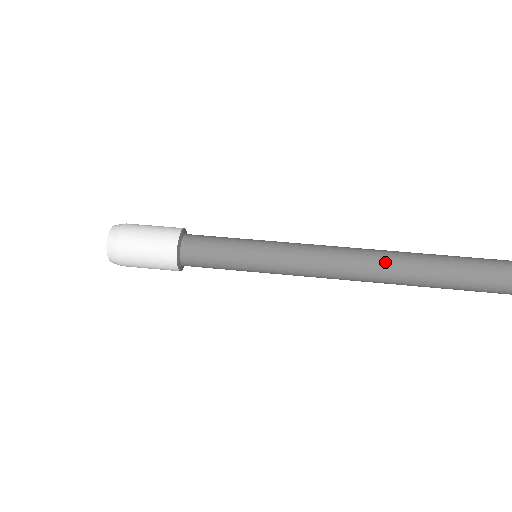
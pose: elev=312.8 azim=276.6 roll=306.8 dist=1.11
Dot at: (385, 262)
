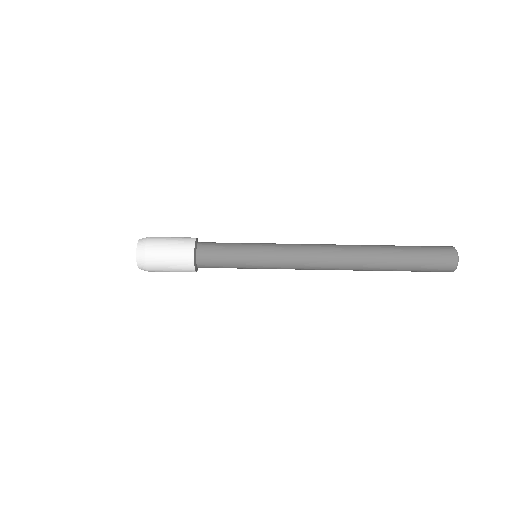
Dot at: (356, 249)
